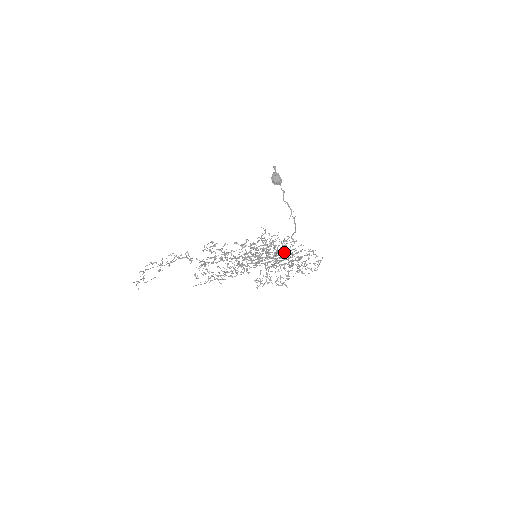
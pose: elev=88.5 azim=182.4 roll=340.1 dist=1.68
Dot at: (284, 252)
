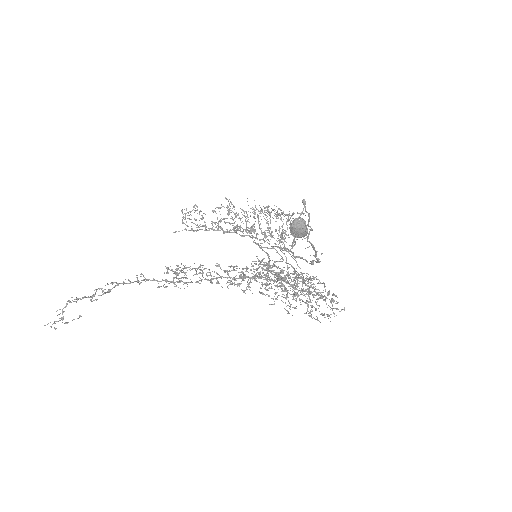
Dot at: (292, 281)
